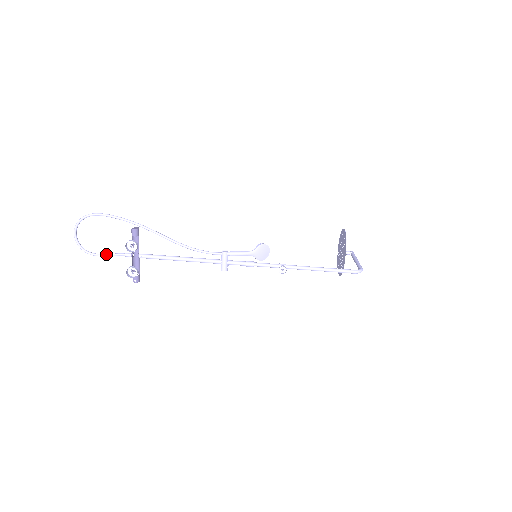
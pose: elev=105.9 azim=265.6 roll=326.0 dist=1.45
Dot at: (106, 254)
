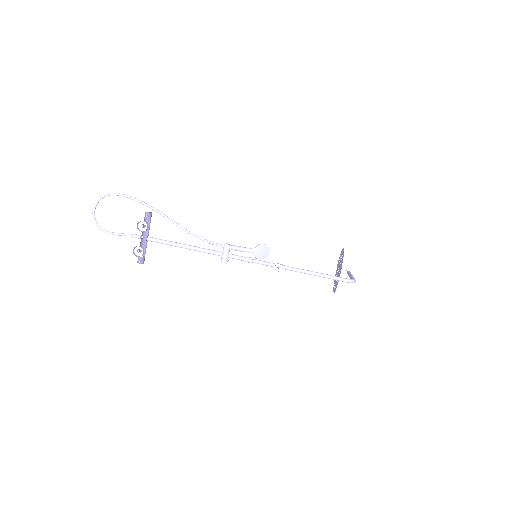
Dot at: (118, 233)
